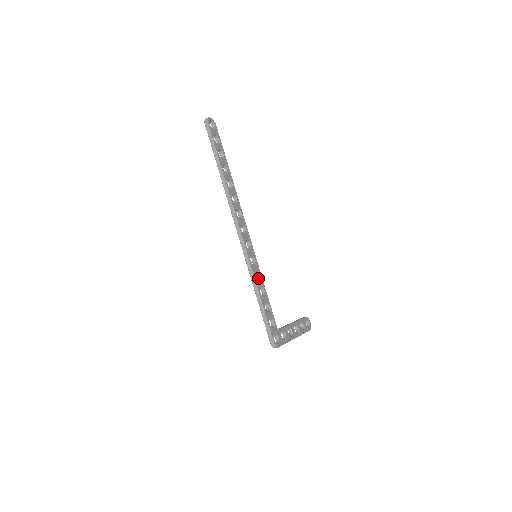
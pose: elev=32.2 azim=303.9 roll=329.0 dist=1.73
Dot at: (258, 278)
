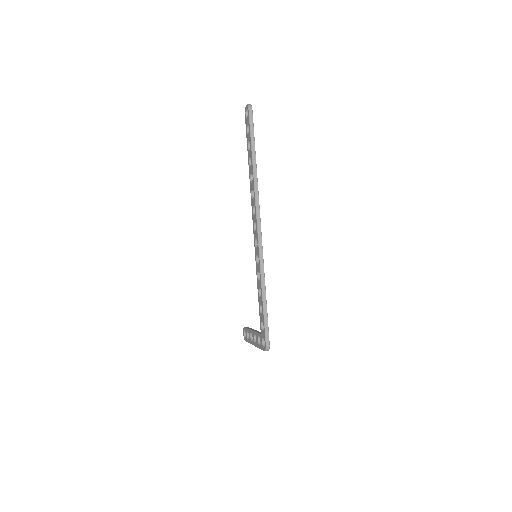
Dot at: (259, 278)
